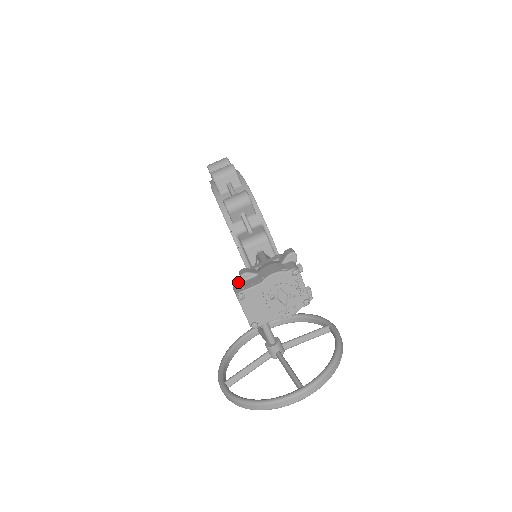
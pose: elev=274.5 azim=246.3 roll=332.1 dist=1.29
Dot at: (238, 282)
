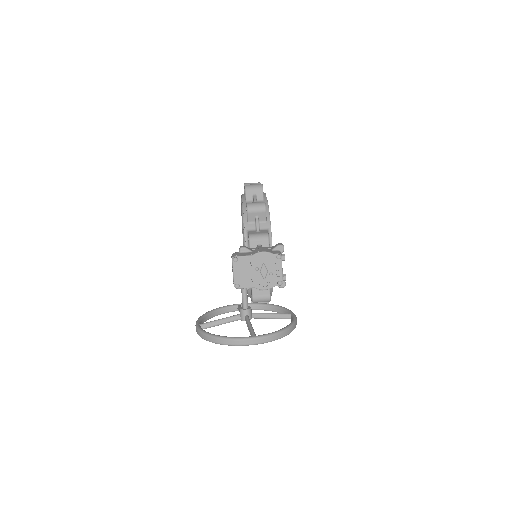
Dot at: (237, 252)
